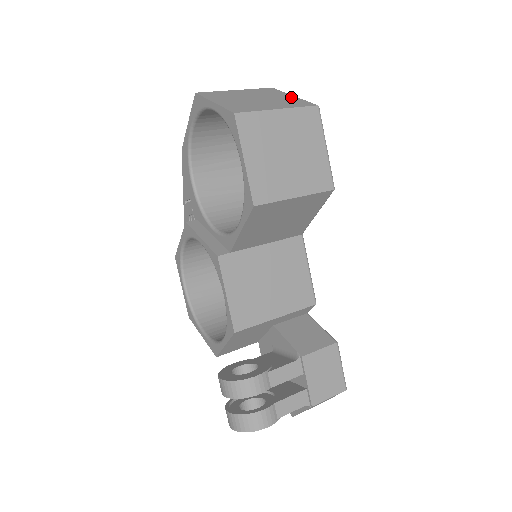
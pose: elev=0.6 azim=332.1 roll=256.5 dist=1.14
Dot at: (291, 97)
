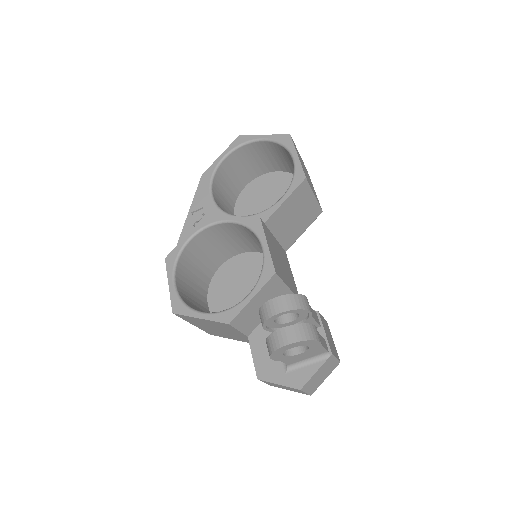
Dot at: occluded
